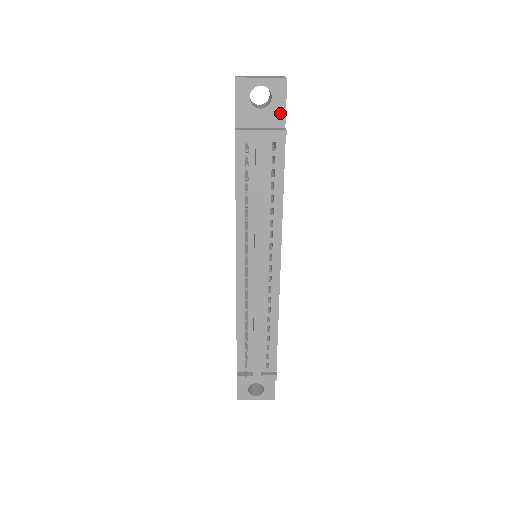
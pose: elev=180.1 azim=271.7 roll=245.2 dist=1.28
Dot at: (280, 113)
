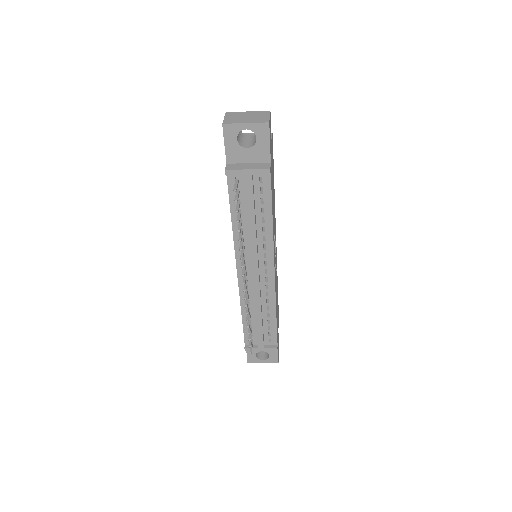
Dot at: (265, 151)
